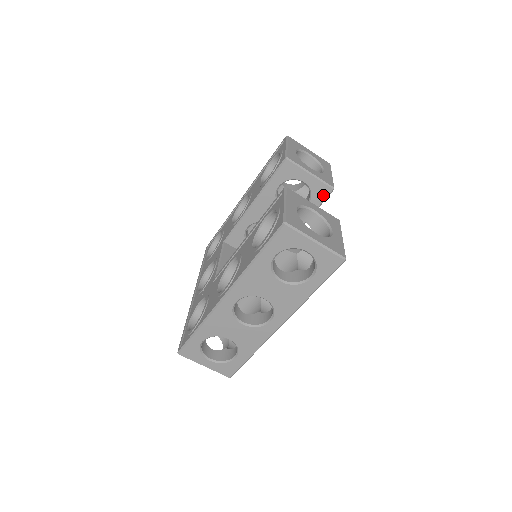
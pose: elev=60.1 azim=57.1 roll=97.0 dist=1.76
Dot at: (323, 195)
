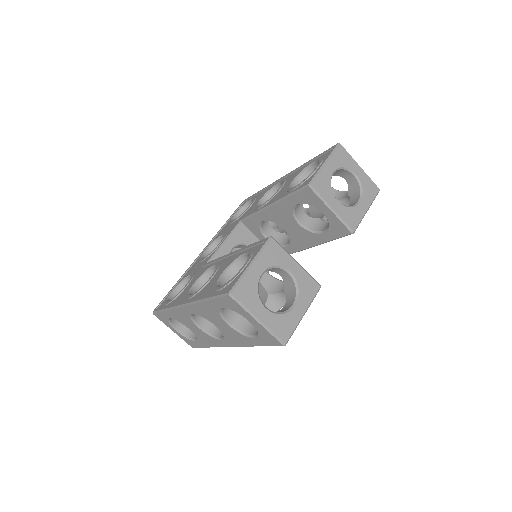
Dot at: (341, 233)
